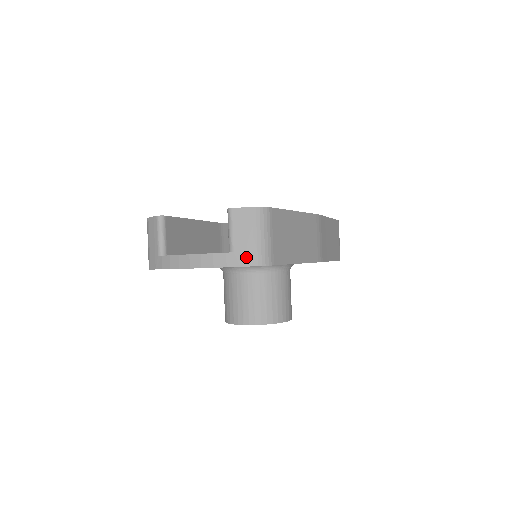
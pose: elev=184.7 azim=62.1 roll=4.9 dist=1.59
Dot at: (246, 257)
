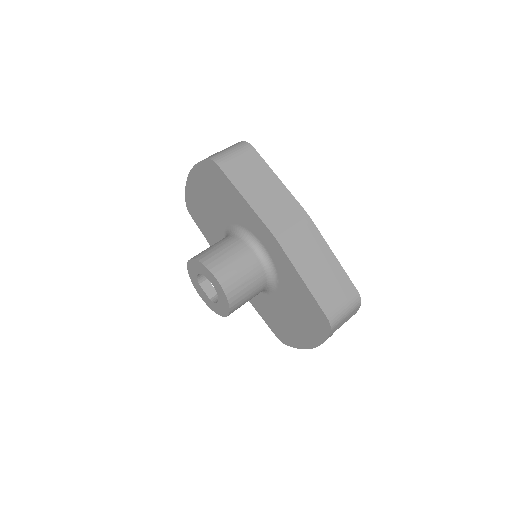
Dot at: occluded
